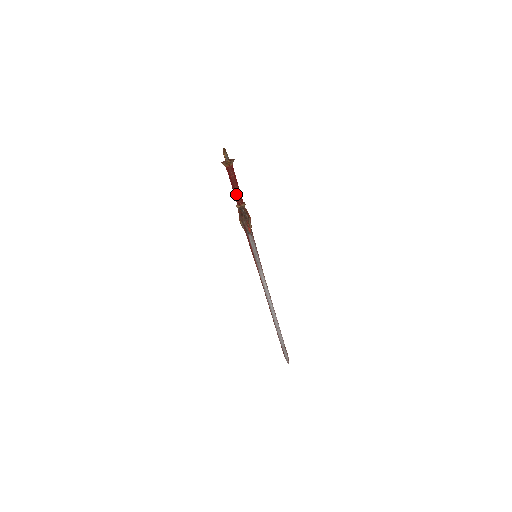
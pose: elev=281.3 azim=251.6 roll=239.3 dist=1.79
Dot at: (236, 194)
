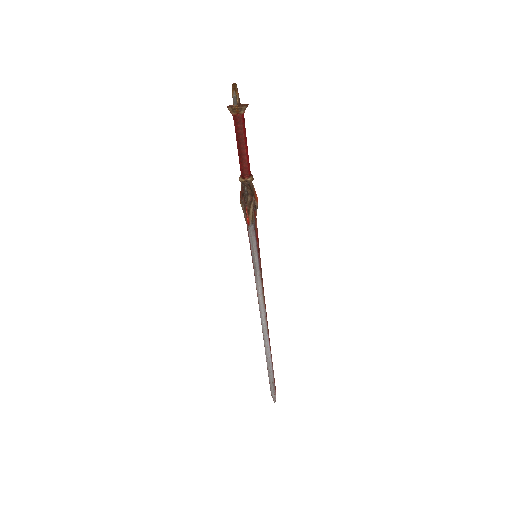
Dot at: (241, 160)
